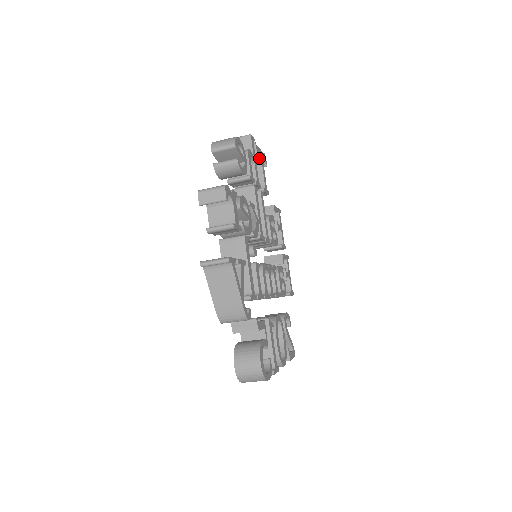
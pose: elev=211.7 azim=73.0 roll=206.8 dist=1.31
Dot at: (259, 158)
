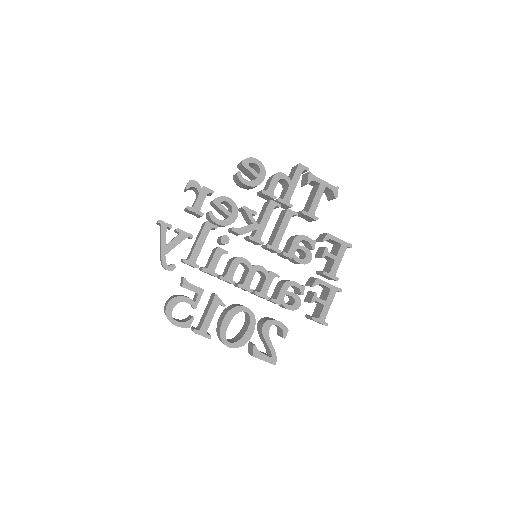
Dot at: (318, 187)
